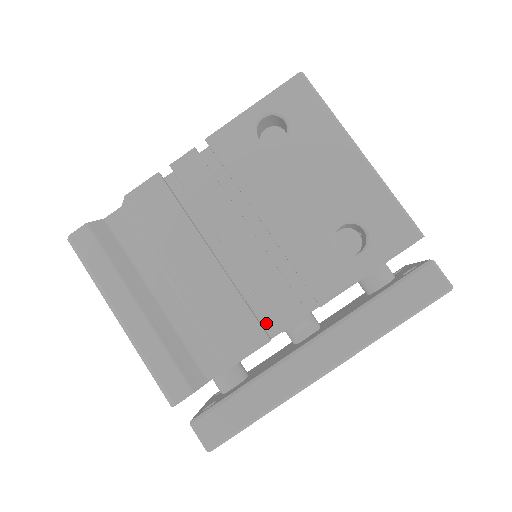
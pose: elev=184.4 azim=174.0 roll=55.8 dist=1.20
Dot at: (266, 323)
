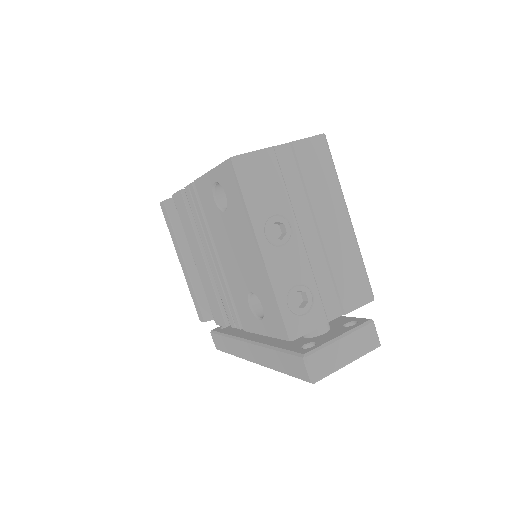
Dot at: occluded
